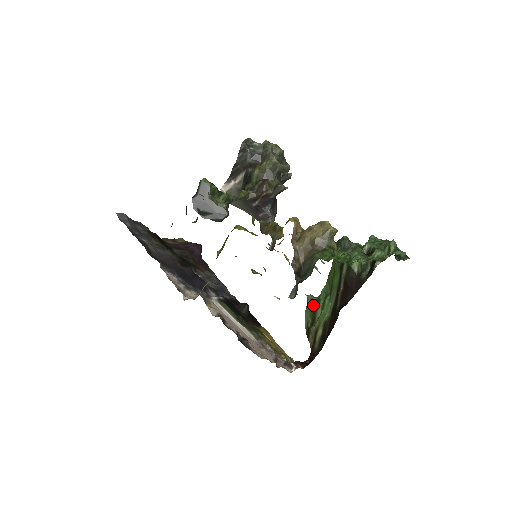
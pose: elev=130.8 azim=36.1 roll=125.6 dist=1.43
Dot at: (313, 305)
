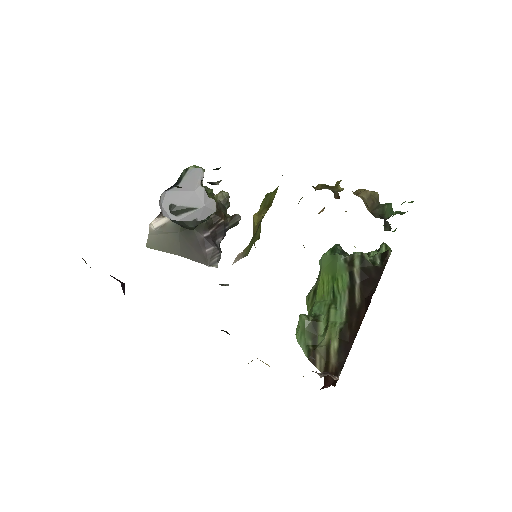
Dot at: (312, 322)
